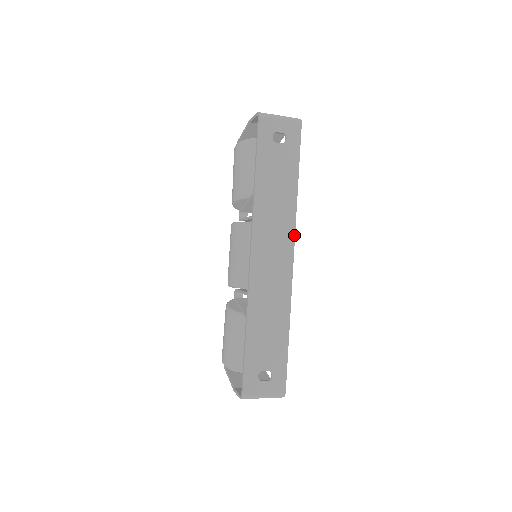
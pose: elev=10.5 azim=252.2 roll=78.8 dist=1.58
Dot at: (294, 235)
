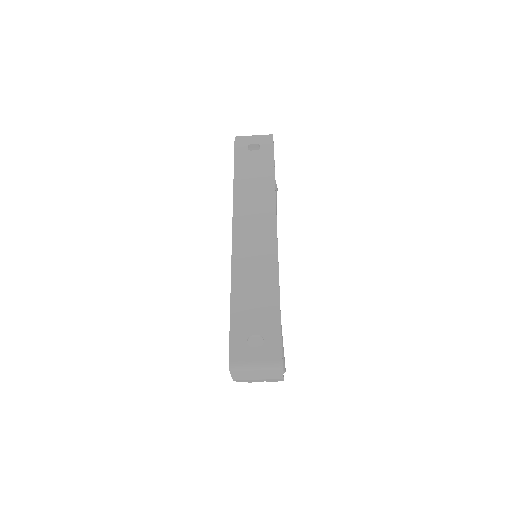
Dot at: (275, 211)
